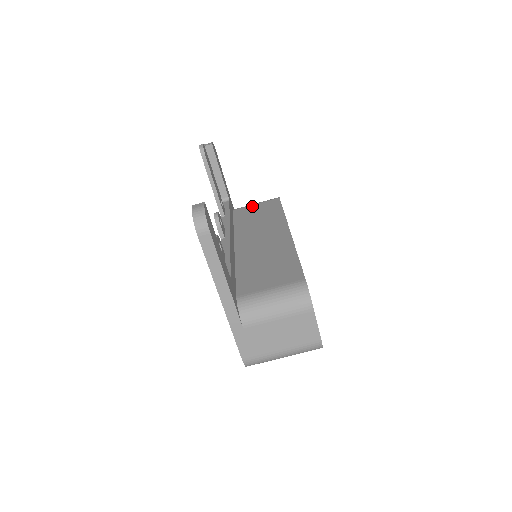
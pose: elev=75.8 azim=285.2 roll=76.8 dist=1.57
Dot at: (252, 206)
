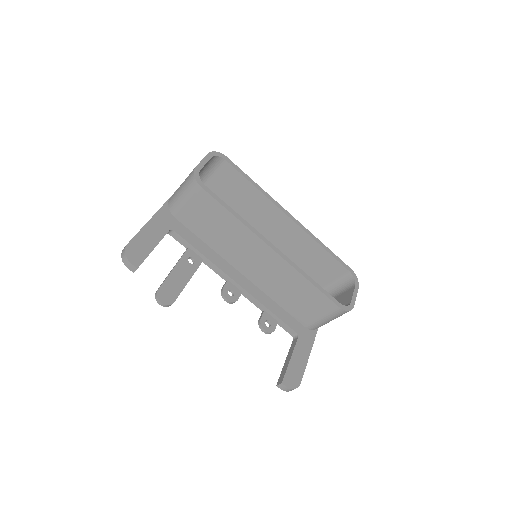
Dot at: (188, 209)
